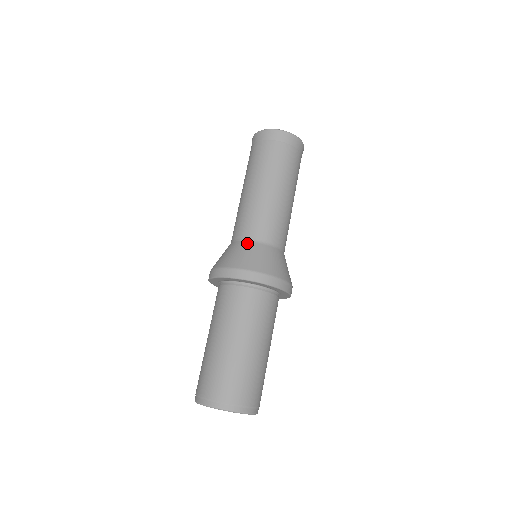
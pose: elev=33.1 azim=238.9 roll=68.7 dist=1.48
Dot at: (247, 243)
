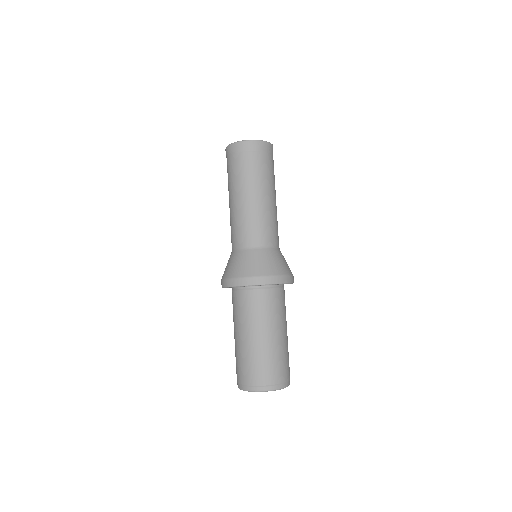
Dot at: (234, 253)
